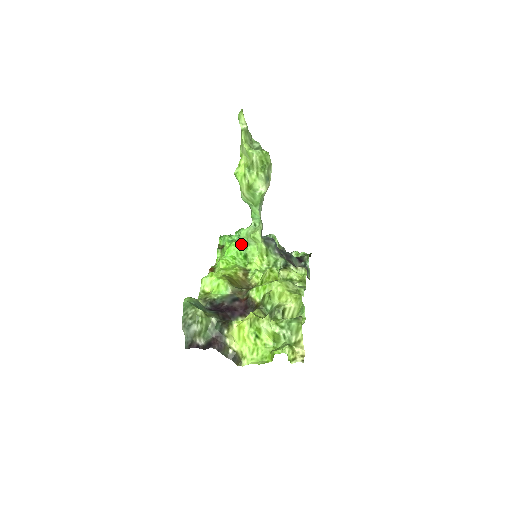
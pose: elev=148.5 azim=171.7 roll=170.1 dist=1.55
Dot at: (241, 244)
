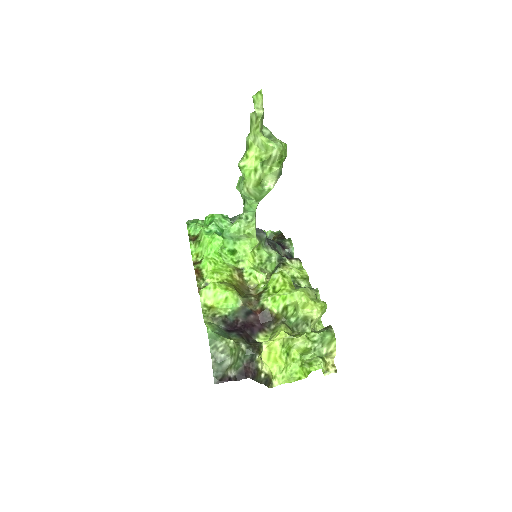
Dot at: (228, 239)
